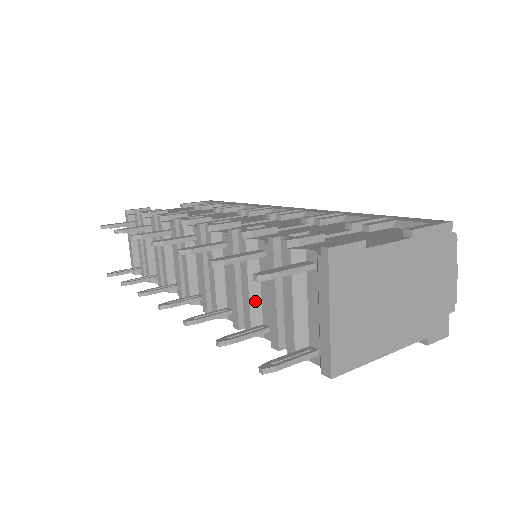
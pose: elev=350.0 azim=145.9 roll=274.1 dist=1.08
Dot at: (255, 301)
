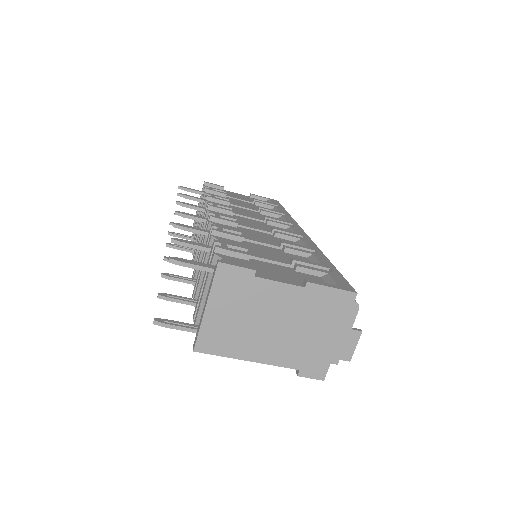
Dot at: occluded
